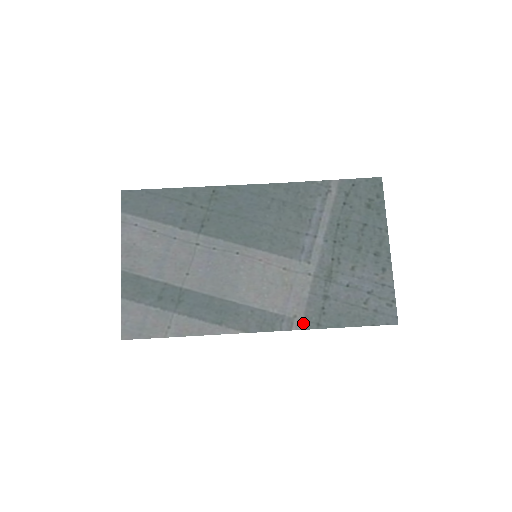
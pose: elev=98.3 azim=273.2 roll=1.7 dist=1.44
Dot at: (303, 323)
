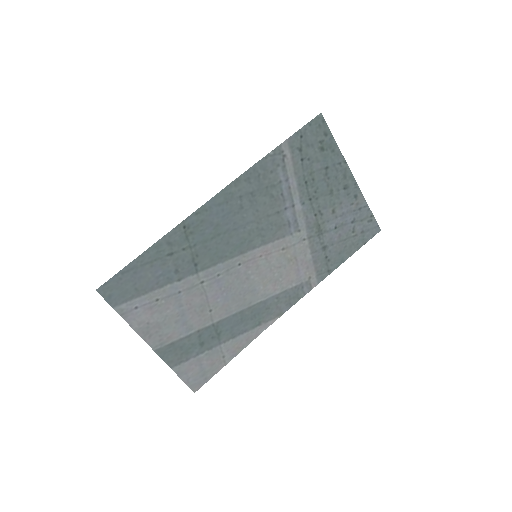
Dot at: (318, 278)
